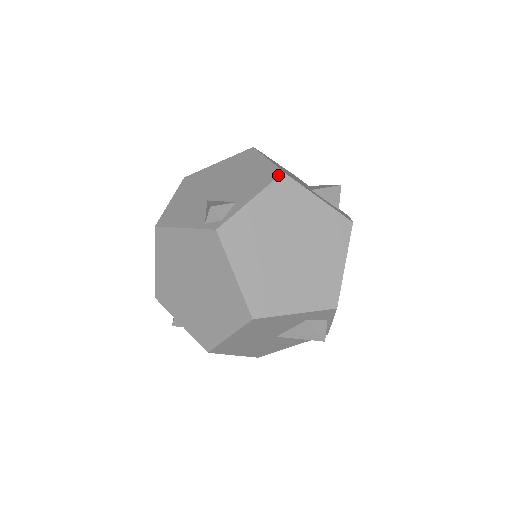
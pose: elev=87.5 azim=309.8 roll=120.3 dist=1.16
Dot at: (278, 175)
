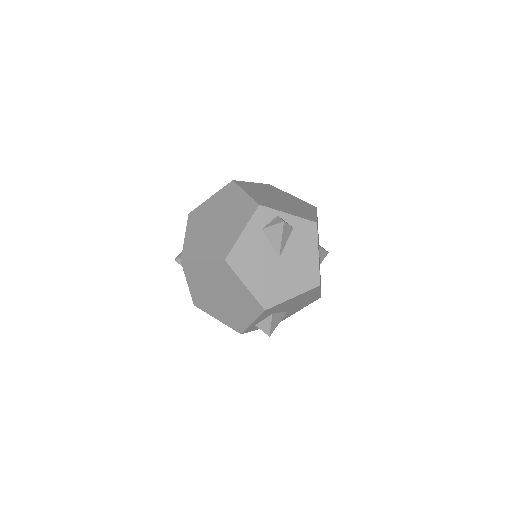
Dot at: (188, 217)
